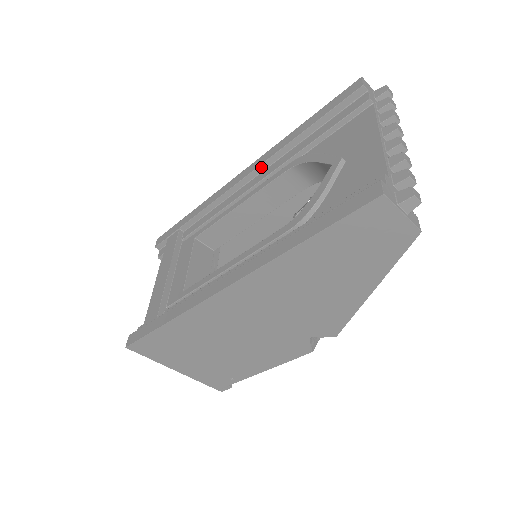
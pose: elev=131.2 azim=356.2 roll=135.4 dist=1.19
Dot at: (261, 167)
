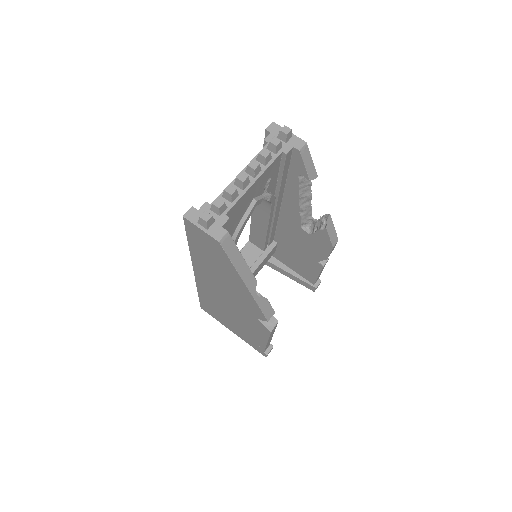
Dot at: occluded
